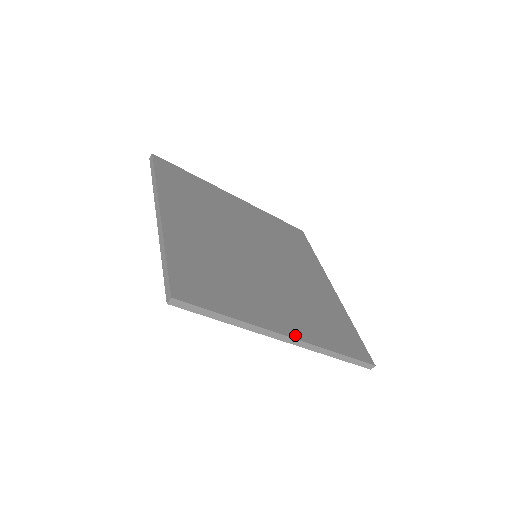
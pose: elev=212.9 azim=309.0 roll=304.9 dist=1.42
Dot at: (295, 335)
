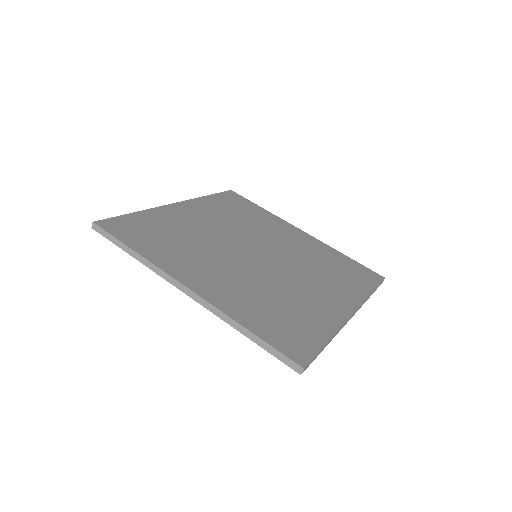
Dot at: (352, 307)
